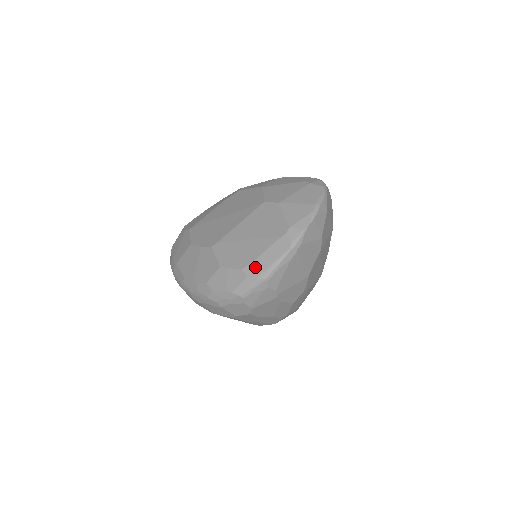
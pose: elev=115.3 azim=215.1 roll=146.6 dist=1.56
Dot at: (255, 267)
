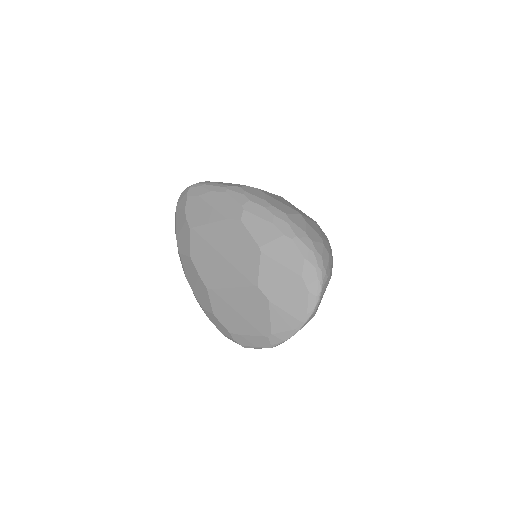
Dot at: (240, 339)
